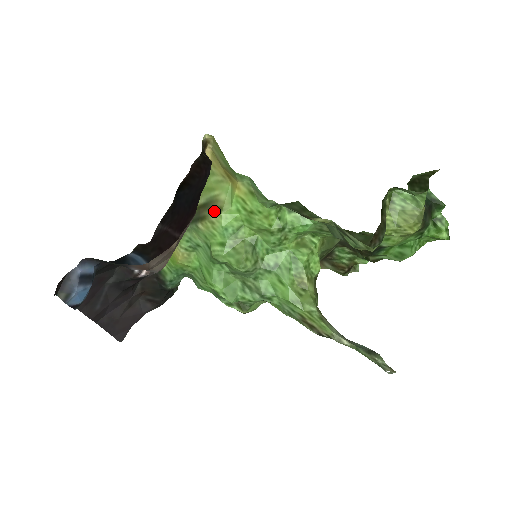
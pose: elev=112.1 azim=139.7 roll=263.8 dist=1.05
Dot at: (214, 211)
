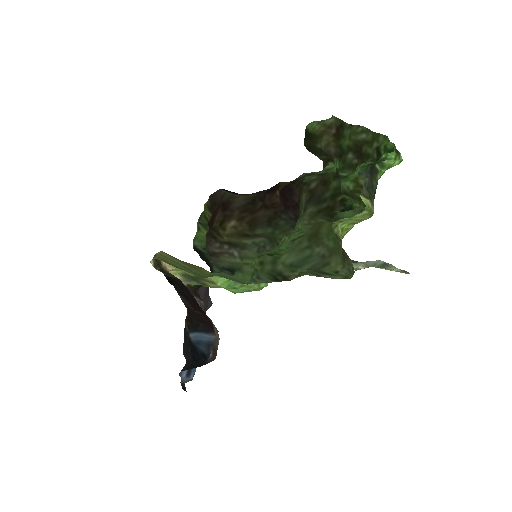
Dot at: (209, 283)
